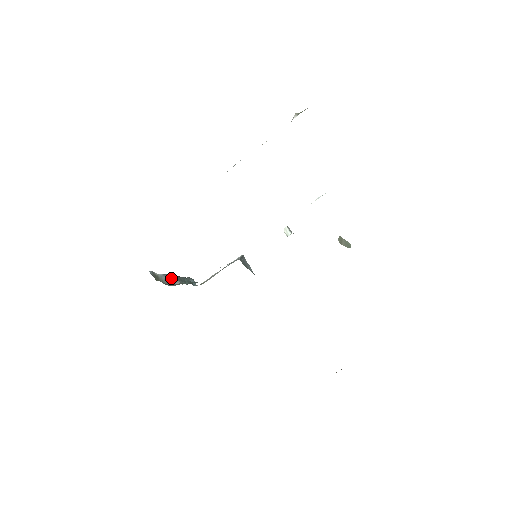
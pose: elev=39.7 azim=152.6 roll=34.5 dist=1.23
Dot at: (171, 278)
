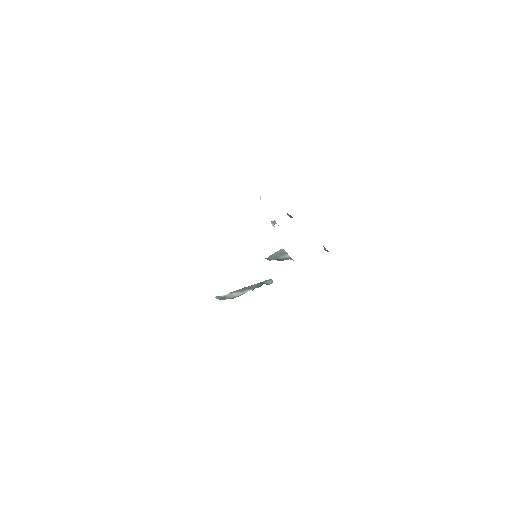
Dot at: (239, 291)
